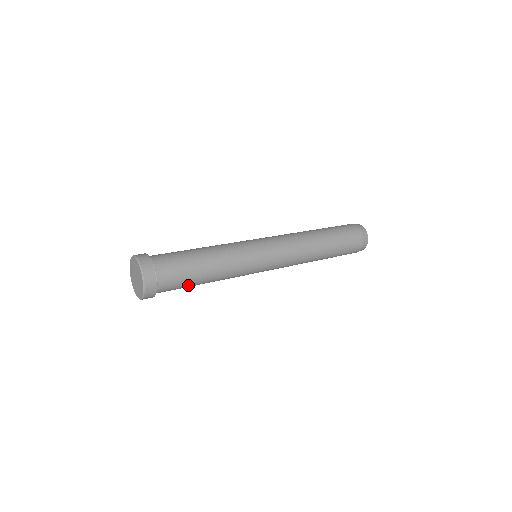
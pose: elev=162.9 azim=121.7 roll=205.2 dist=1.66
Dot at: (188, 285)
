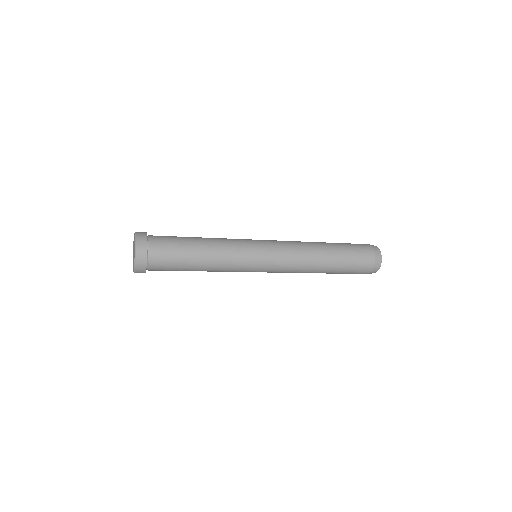
Dot at: (181, 263)
